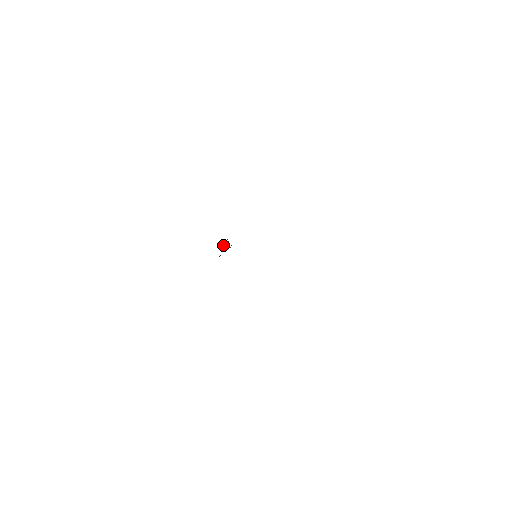
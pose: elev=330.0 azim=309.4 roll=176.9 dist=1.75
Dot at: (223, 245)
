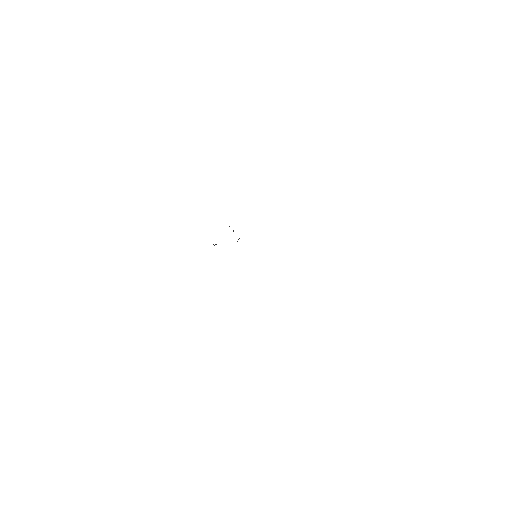
Dot at: occluded
